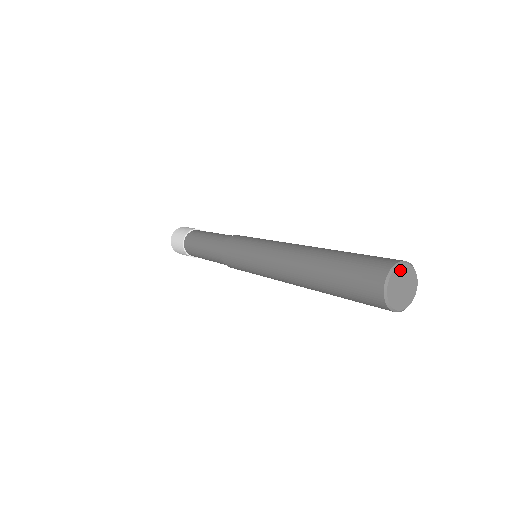
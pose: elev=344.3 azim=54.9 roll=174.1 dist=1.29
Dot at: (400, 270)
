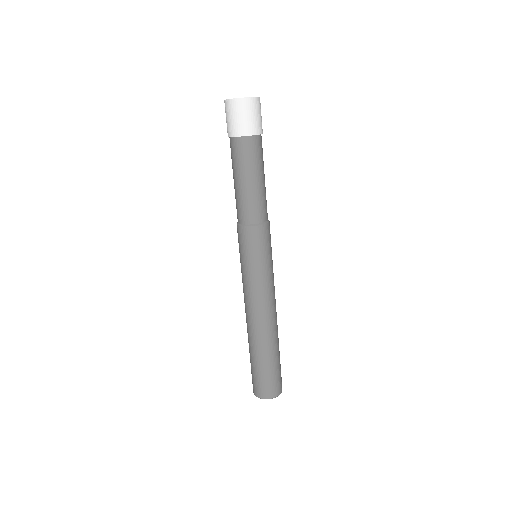
Dot at: (267, 397)
